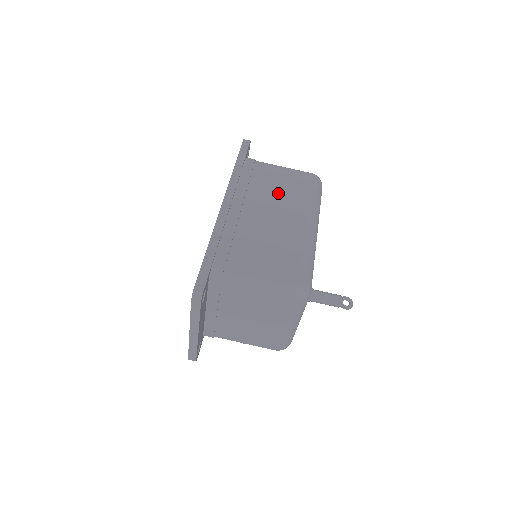
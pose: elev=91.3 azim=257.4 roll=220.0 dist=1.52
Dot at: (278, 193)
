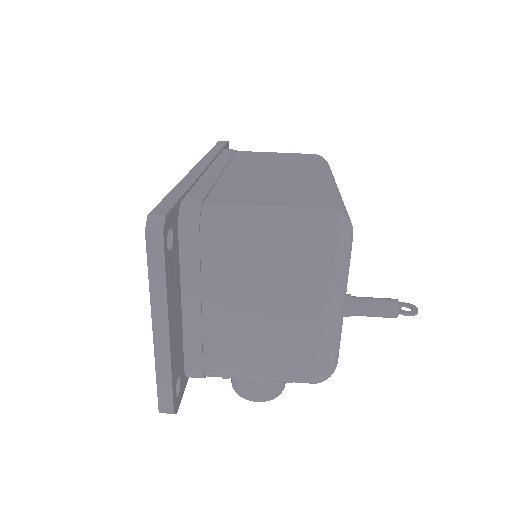
Dot at: (273, 162)
